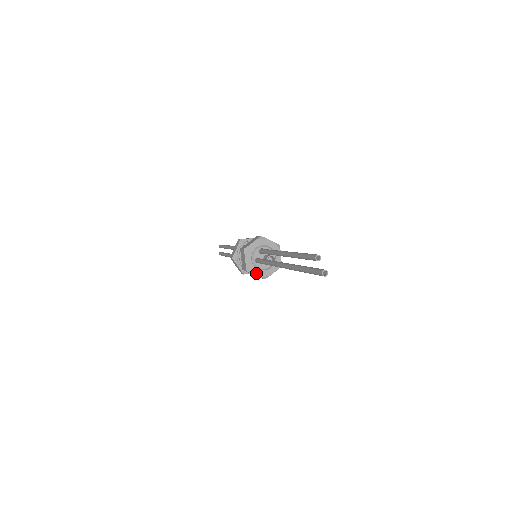
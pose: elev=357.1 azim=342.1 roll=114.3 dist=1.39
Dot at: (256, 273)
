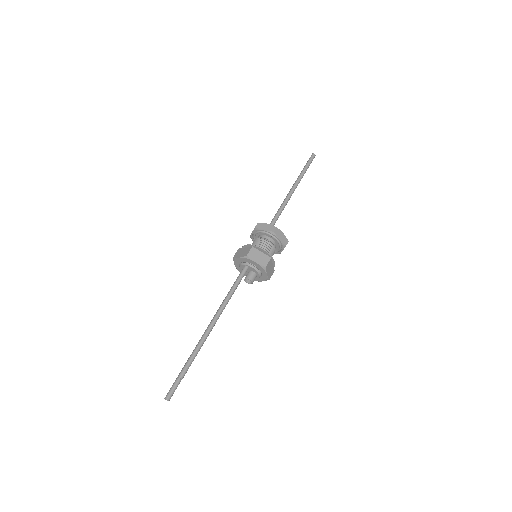
Dot at: occluded
